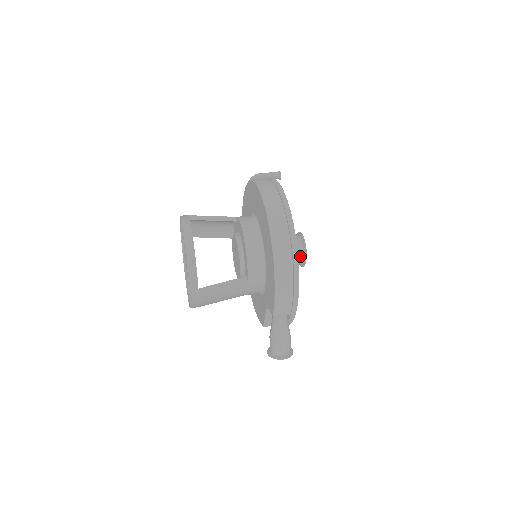
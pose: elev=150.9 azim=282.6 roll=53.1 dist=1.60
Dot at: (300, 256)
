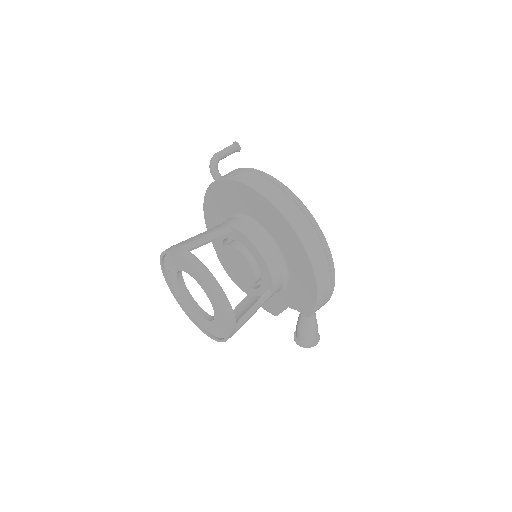
Dot at: occluded
